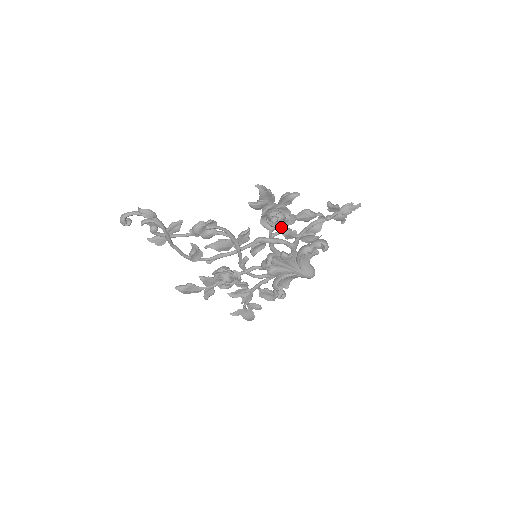
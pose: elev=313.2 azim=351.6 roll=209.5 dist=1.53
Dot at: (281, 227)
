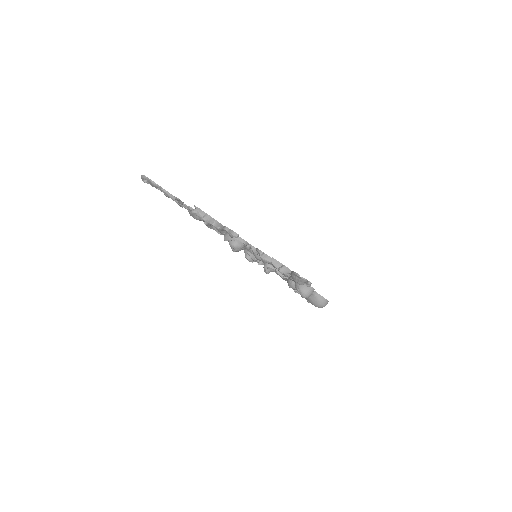
Dot at: occluded
